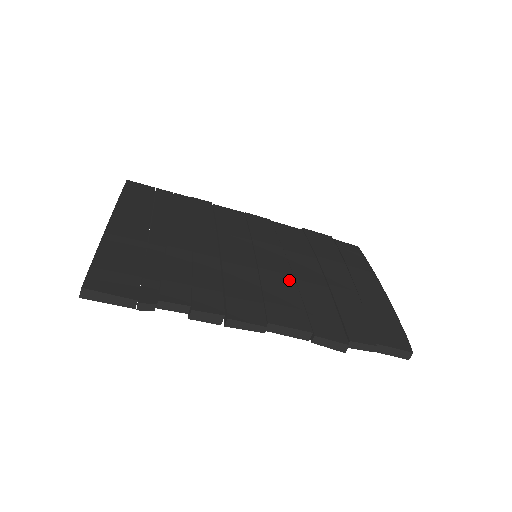
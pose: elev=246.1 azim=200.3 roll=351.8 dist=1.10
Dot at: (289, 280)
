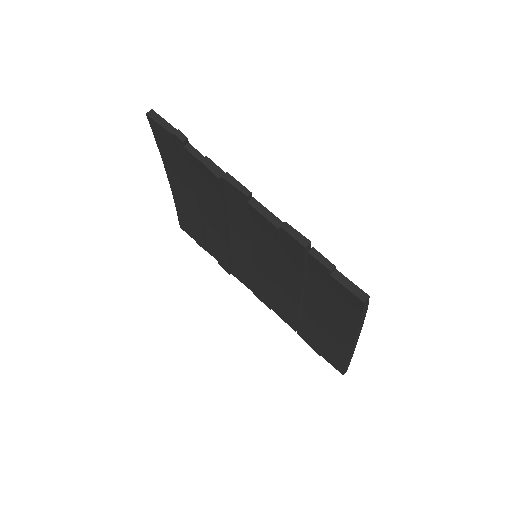
Dot at: occluded
